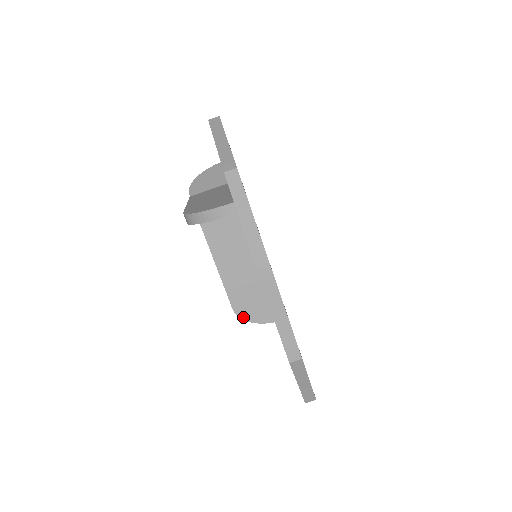
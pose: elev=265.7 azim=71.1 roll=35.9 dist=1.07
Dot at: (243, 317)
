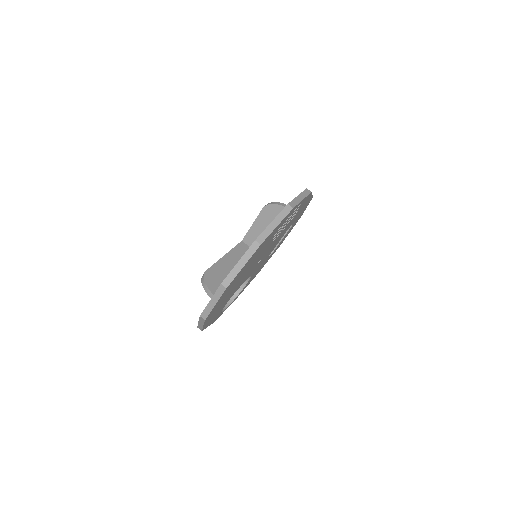
Dot at: (205, 277)
